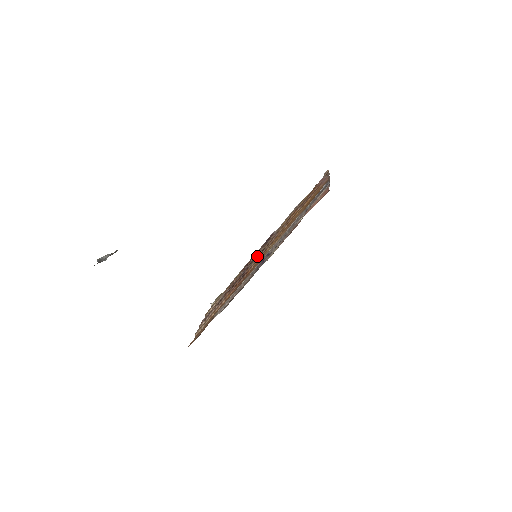
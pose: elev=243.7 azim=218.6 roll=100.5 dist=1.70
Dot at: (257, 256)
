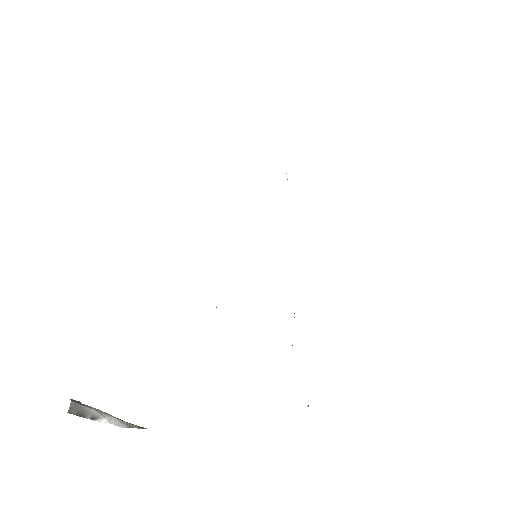
Dot at: occluded
